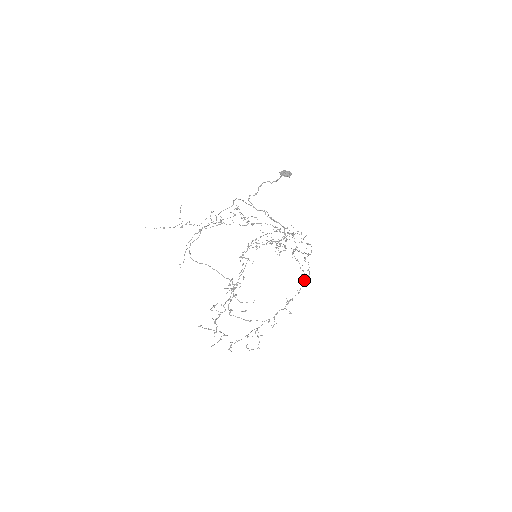
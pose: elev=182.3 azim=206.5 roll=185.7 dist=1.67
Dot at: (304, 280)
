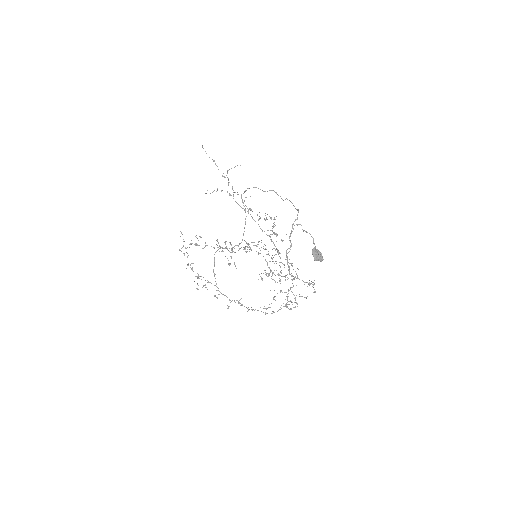
Dot at: (261, 311)
